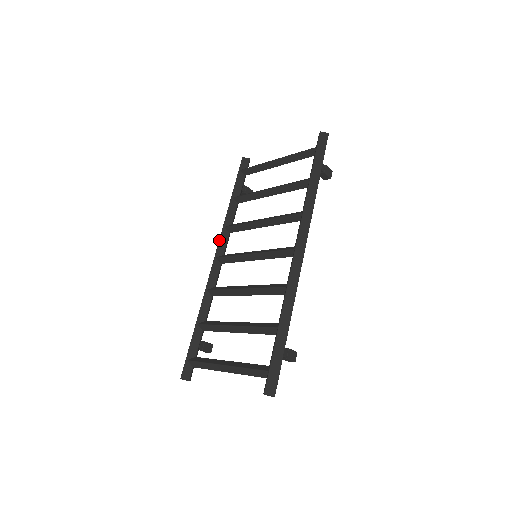
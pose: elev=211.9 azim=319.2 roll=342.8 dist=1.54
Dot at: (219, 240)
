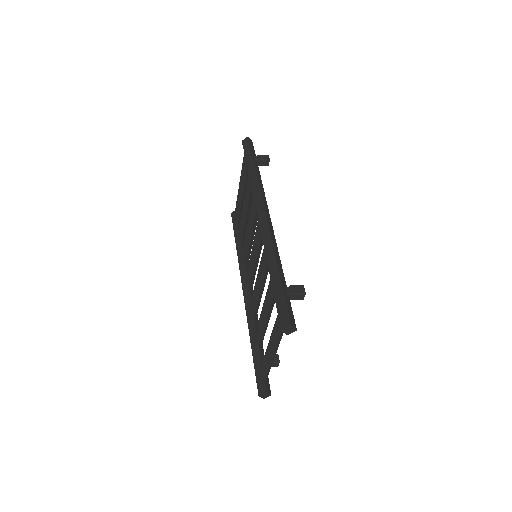
Dot at: (240, 275)
